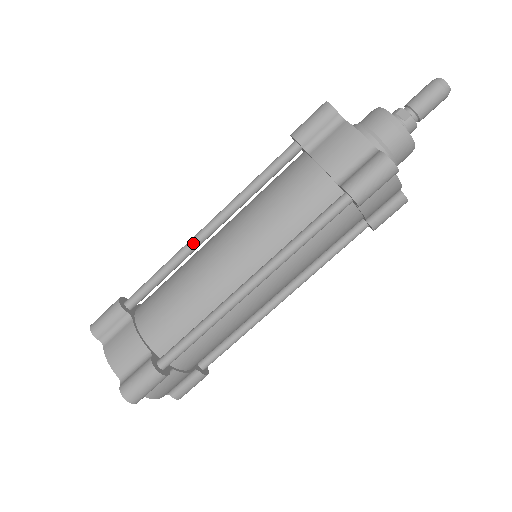
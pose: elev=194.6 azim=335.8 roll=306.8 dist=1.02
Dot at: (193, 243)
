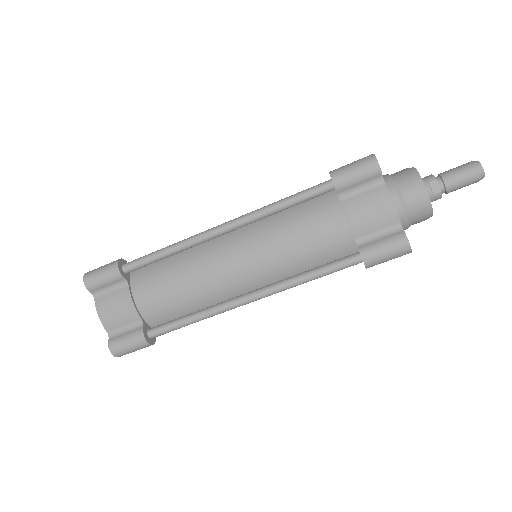
Dot at: (204, 238)
